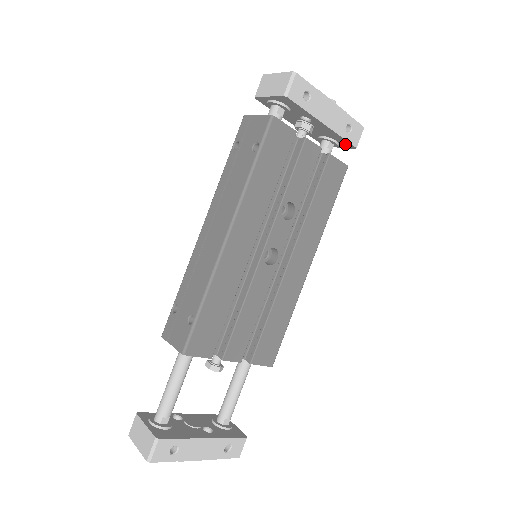
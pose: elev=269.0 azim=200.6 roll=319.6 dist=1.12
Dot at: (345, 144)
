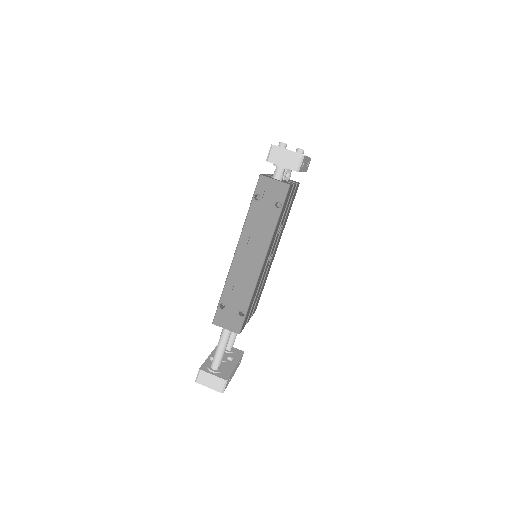
Dot at: occluded
